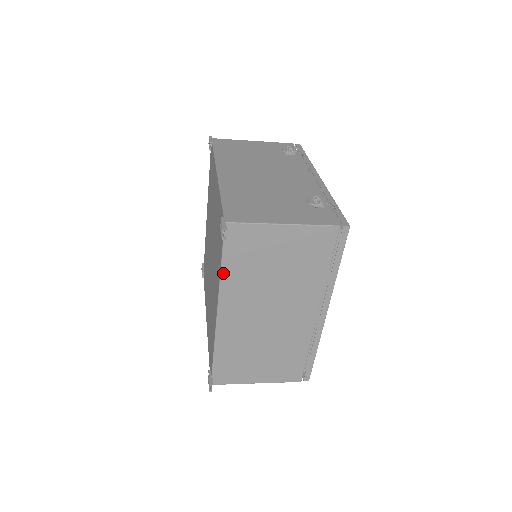
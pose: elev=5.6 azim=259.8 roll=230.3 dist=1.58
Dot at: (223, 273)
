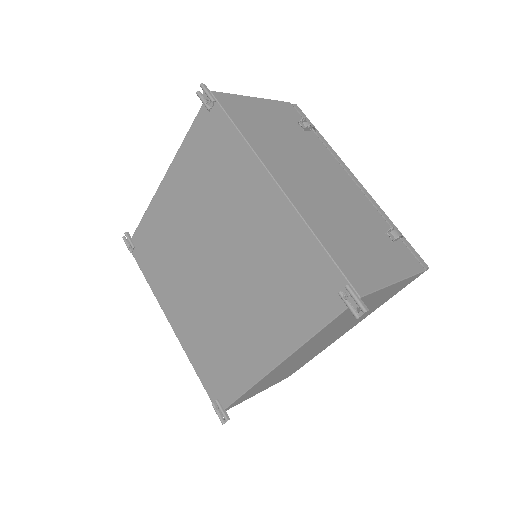
Dot at: (315, 336)
